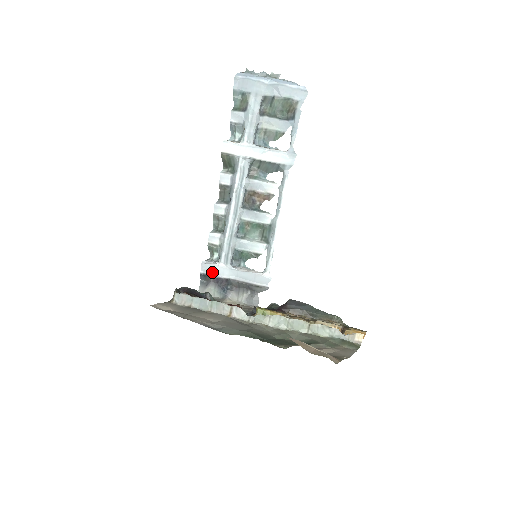
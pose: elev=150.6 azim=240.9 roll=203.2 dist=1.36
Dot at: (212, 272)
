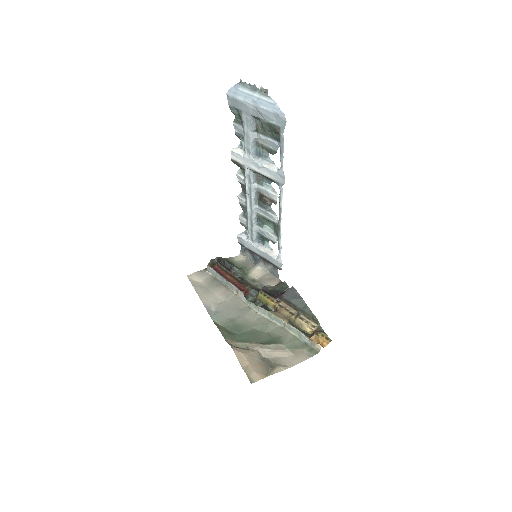
Dot at: (245, 244)
